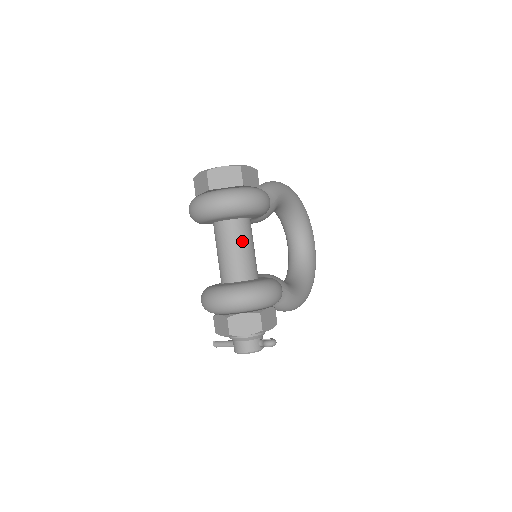
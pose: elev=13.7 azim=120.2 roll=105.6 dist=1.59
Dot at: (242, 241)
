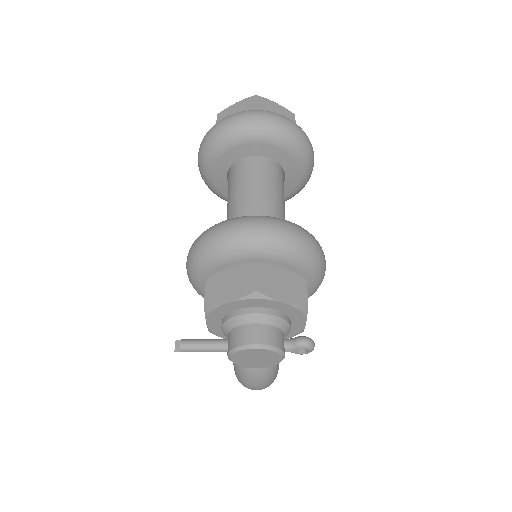
Dot at: (280, 190)
